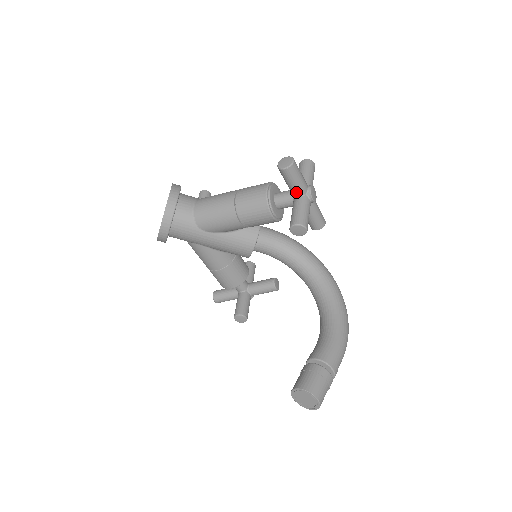
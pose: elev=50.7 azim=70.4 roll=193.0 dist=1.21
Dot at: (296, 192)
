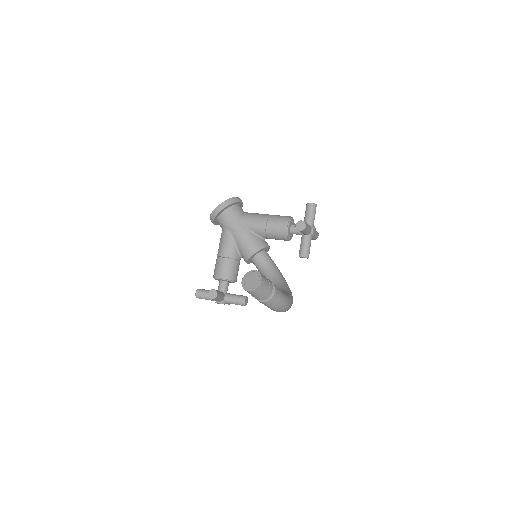
Dot at: (307, 221)
